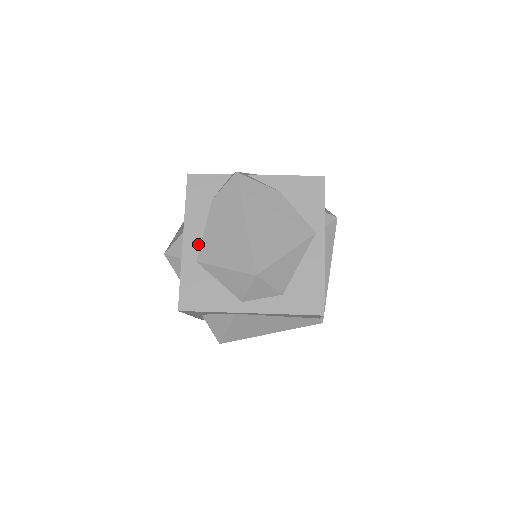
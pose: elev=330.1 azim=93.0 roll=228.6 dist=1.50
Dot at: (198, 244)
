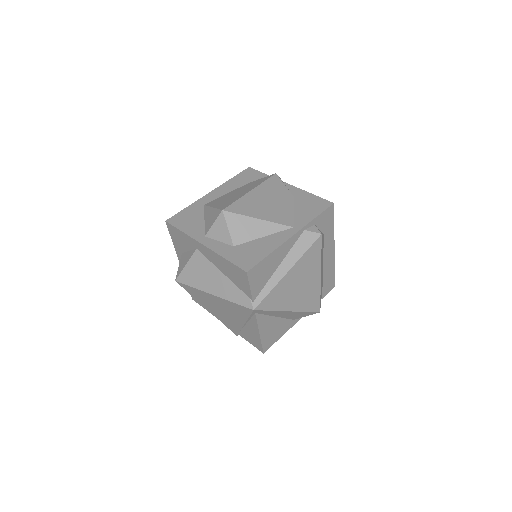
Dot at: (215, 198)
